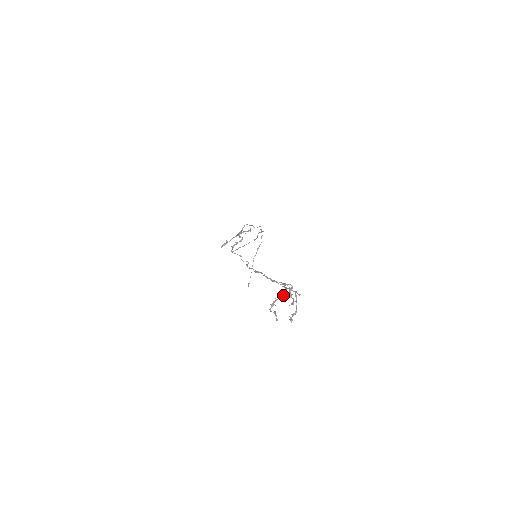
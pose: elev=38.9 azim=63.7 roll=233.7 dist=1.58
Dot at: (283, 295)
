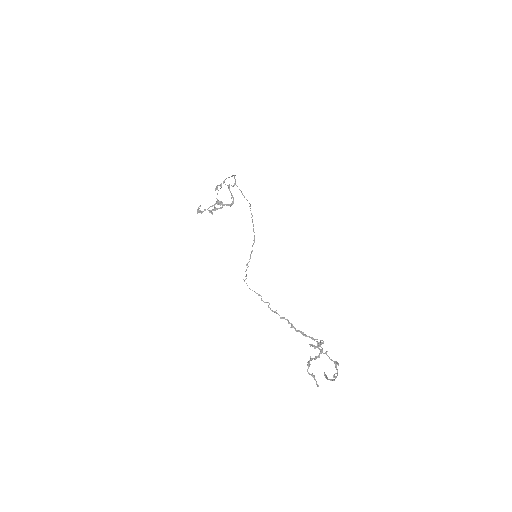
Dot at: (319, 357)
